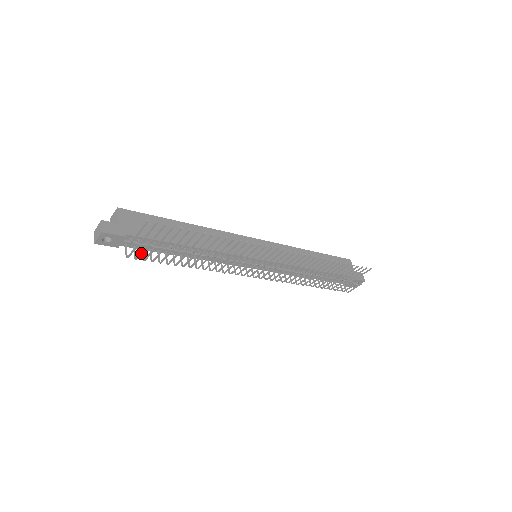
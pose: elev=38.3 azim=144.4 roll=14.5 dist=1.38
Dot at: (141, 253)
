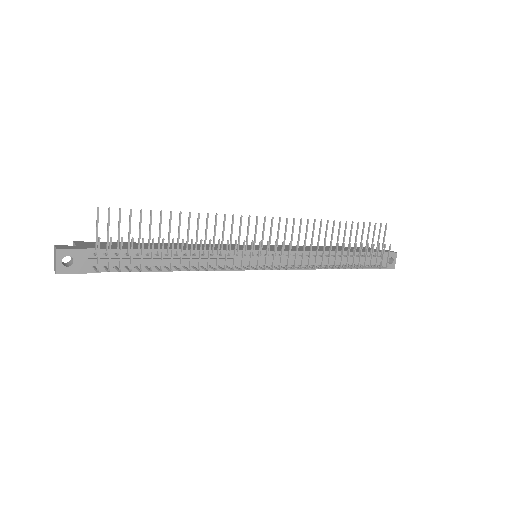
Dot at: (109, 255)
